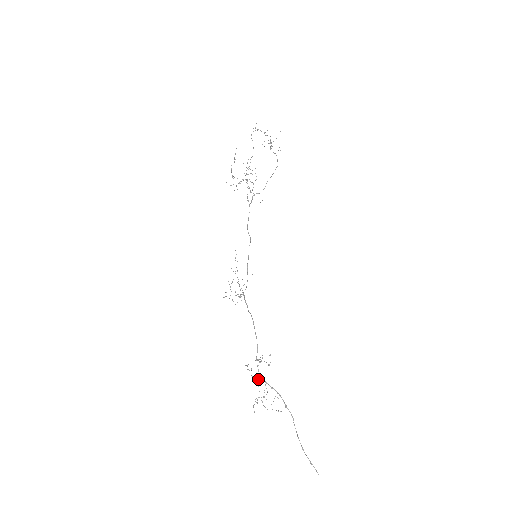
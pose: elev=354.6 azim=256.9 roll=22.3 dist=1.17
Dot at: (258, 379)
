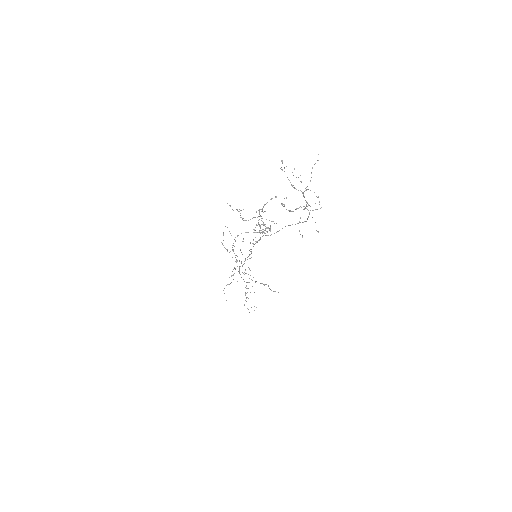
Dot at: occluded
